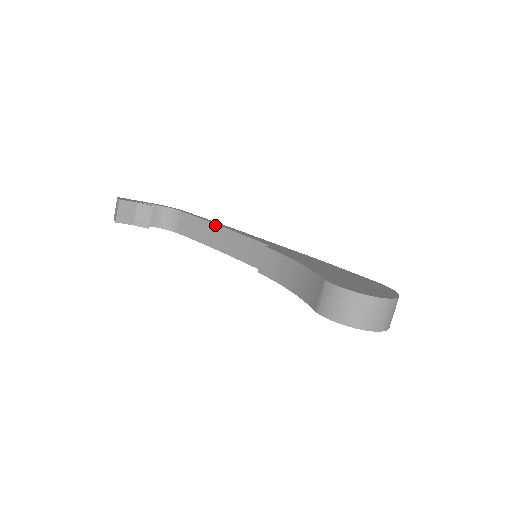
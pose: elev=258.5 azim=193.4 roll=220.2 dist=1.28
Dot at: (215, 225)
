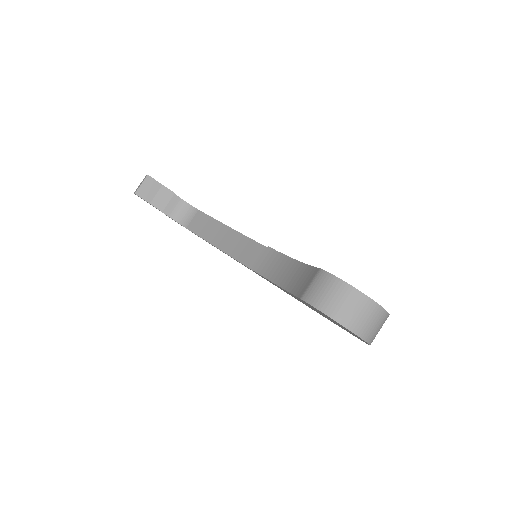
Dot at: (226, 226)
